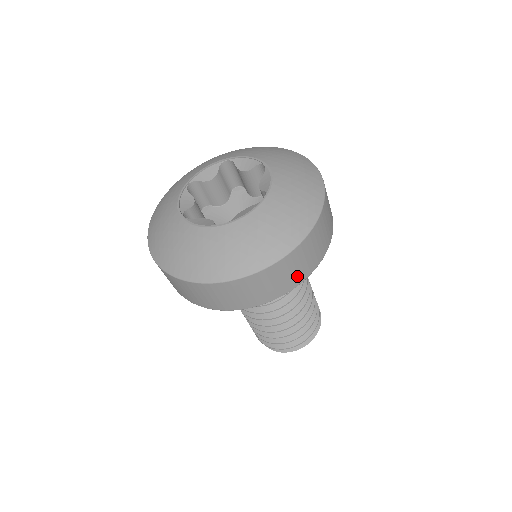
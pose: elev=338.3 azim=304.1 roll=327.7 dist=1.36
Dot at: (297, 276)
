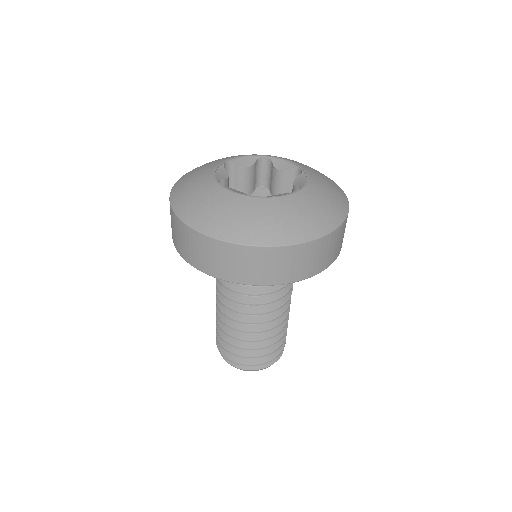
Dot at: occluded
